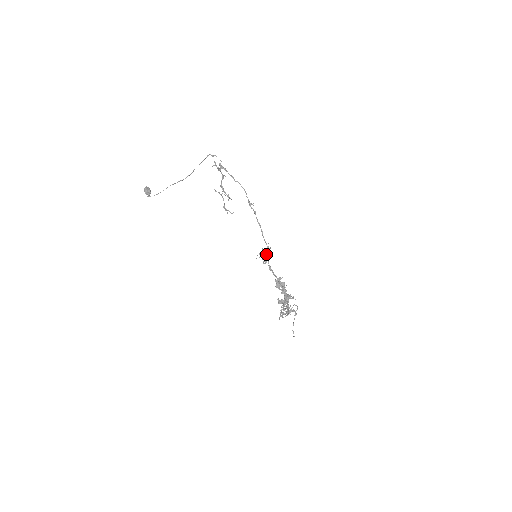
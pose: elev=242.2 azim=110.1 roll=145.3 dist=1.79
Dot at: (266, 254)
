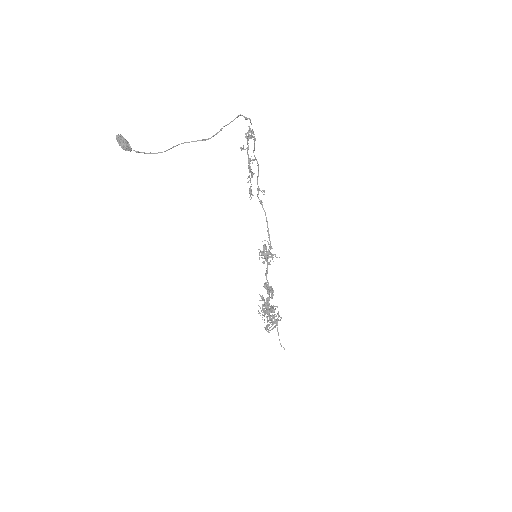
Dot at: (269, 253)
